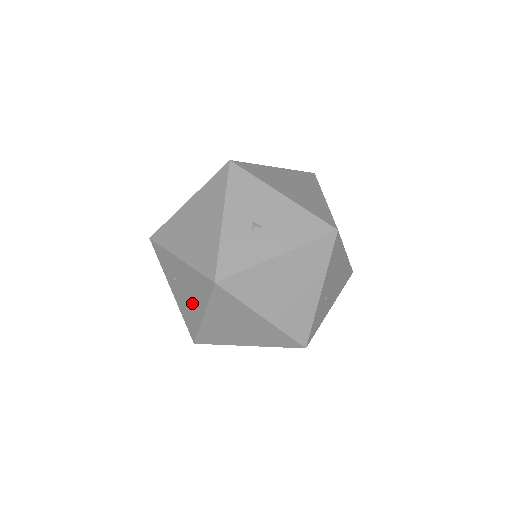
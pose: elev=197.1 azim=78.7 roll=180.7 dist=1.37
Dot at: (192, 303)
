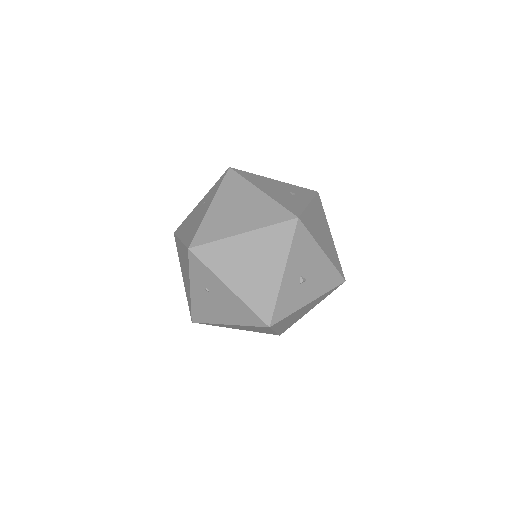
Dot at: (219, 312)
